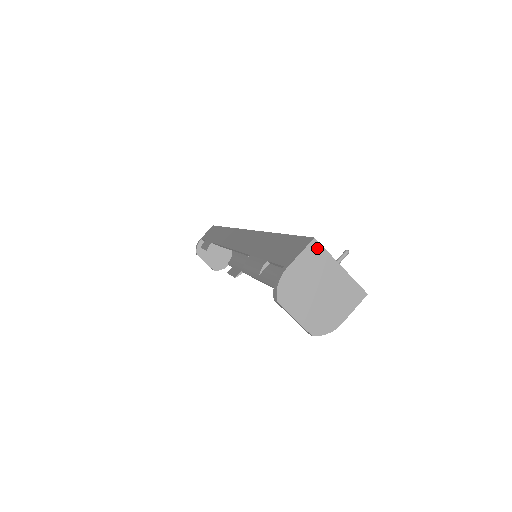
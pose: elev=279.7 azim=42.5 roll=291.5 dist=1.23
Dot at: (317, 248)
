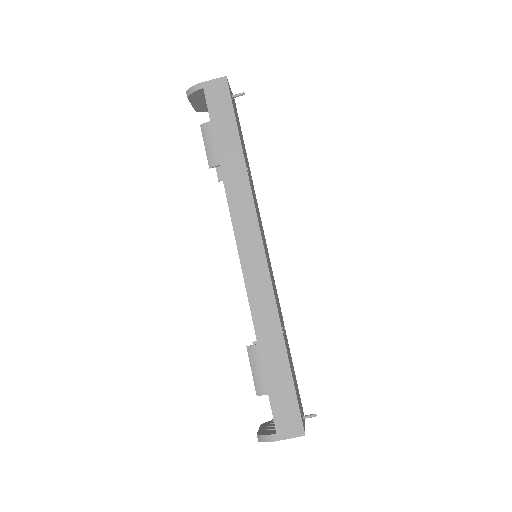
Dot at: (302, 434)
